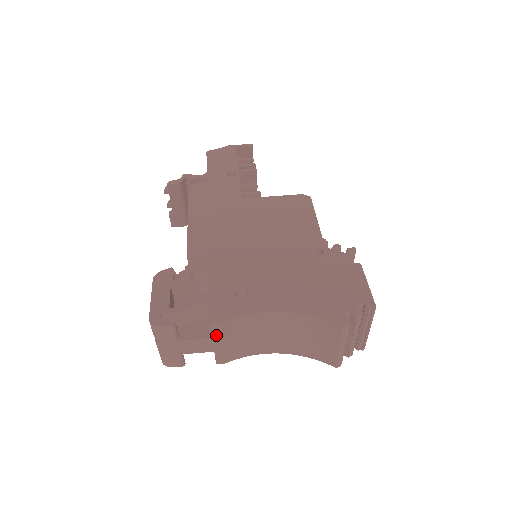
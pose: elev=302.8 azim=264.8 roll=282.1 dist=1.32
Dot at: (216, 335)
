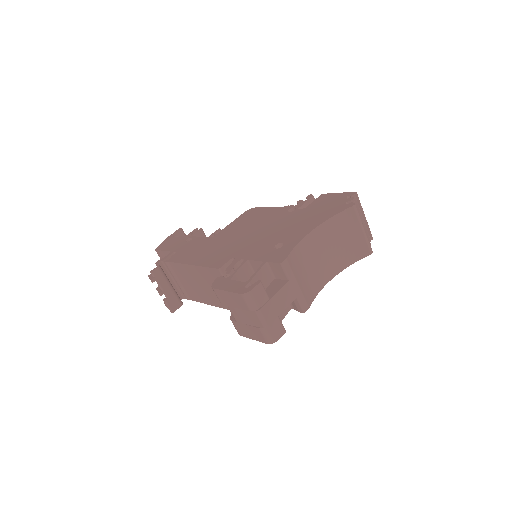
Dot at: (290, 276)
